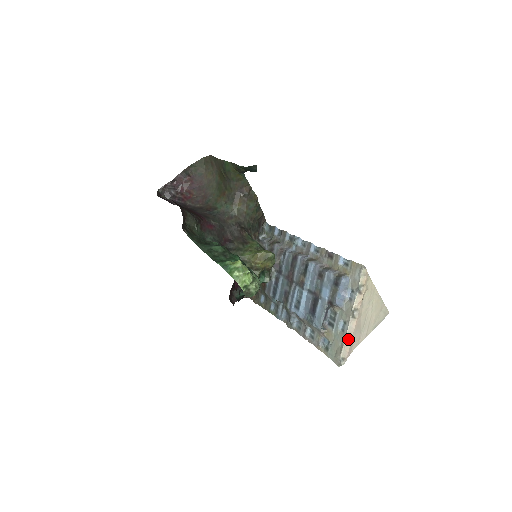
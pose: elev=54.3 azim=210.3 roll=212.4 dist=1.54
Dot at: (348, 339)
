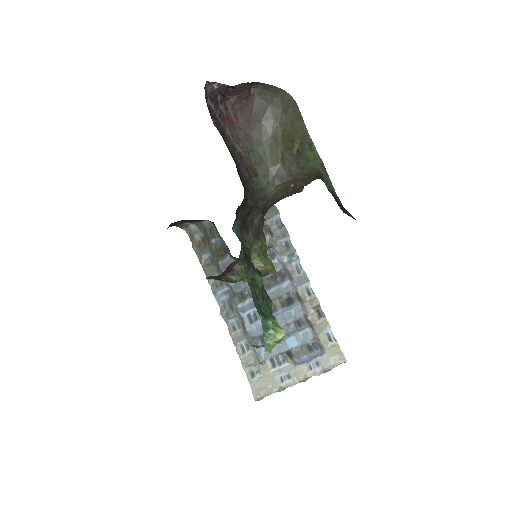
Dot at: occluded
